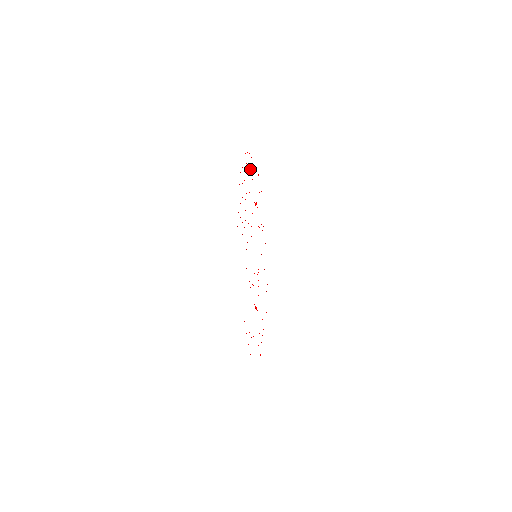
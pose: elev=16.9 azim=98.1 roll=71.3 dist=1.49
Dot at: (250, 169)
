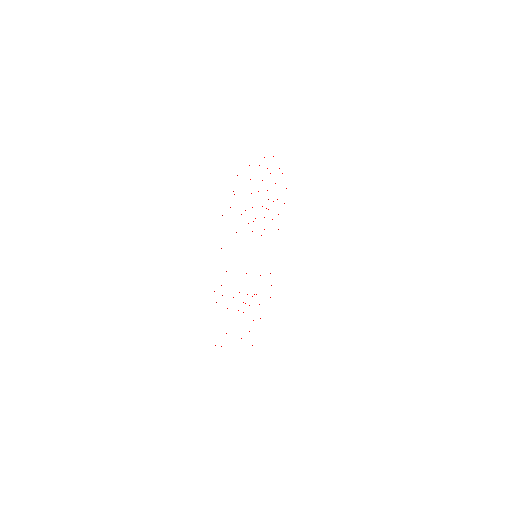
Dot at: occluded
